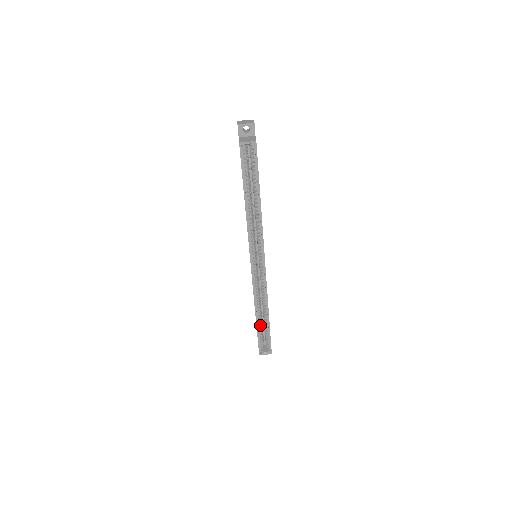
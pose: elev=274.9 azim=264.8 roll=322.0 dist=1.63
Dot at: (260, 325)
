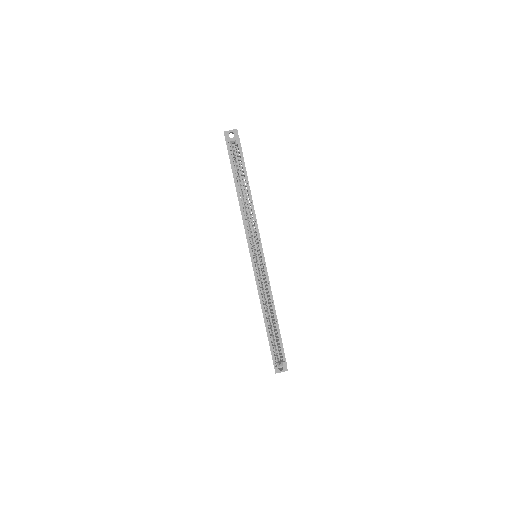
Dot at: (270, 330)
